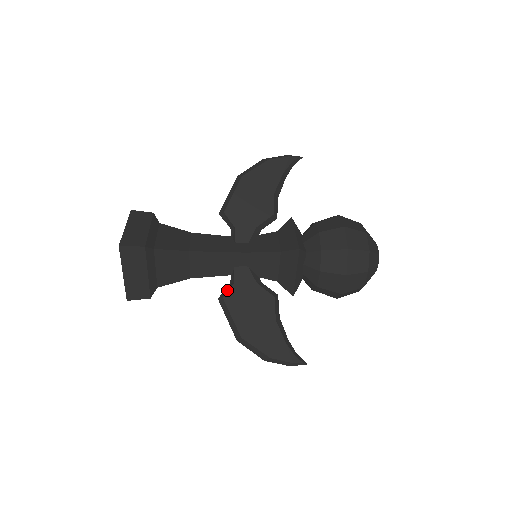
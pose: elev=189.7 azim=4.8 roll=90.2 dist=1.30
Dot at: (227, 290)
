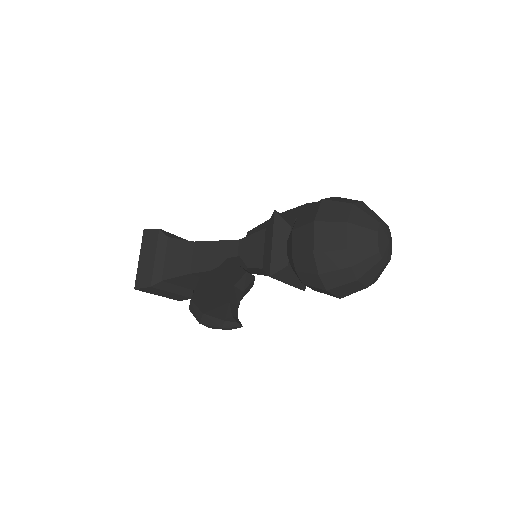
Dot at: occluded
